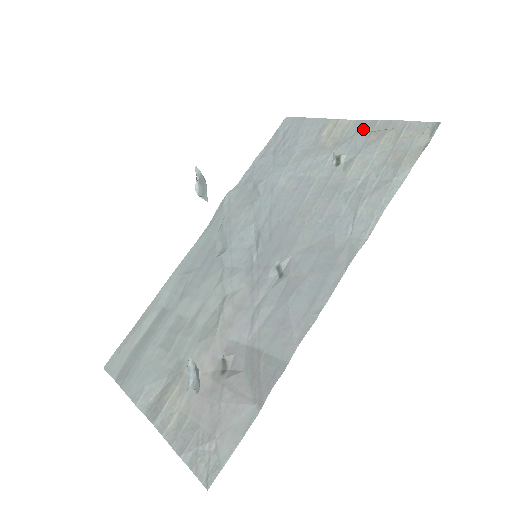
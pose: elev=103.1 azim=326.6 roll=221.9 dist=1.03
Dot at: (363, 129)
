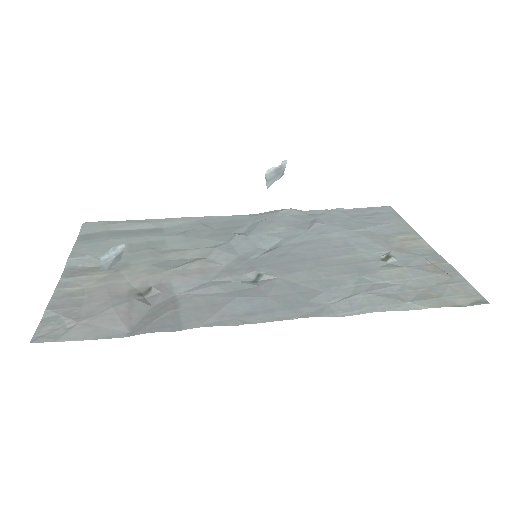
Dot at: (430, 257)
